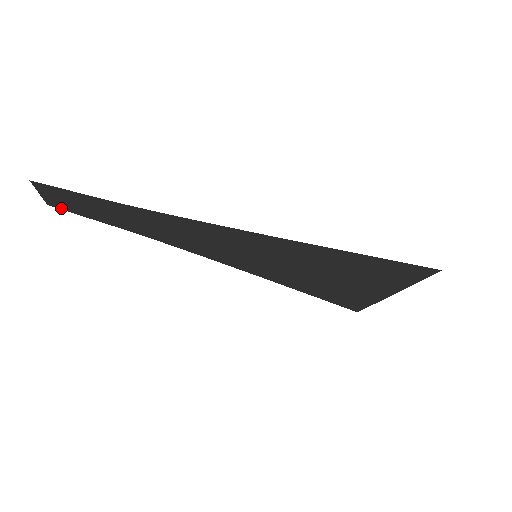
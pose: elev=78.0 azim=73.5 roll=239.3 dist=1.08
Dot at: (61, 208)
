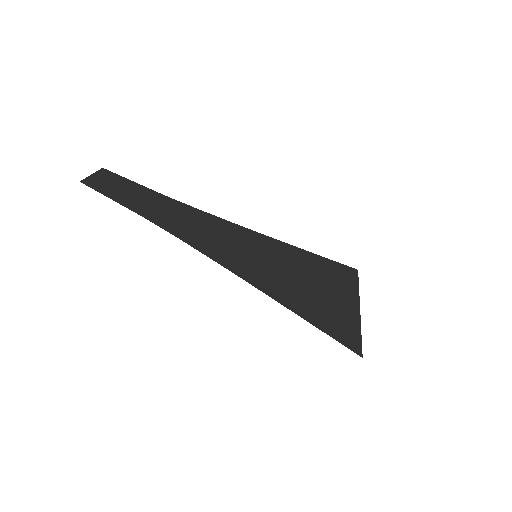
Dot at: (112, 174)
